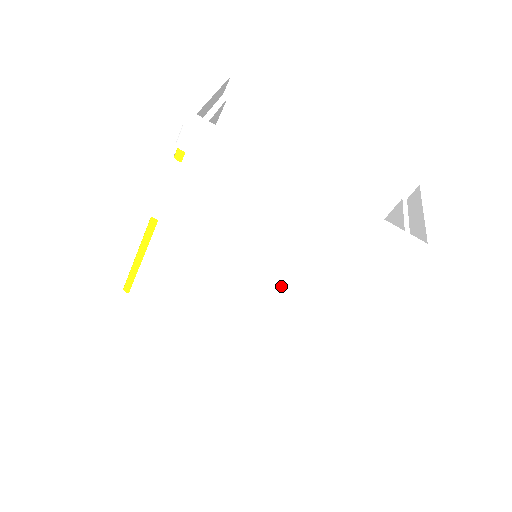
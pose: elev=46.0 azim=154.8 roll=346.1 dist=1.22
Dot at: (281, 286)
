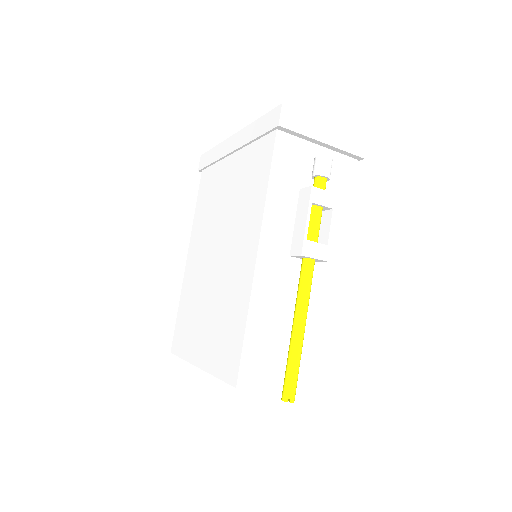
Dot at: (231, 225)
